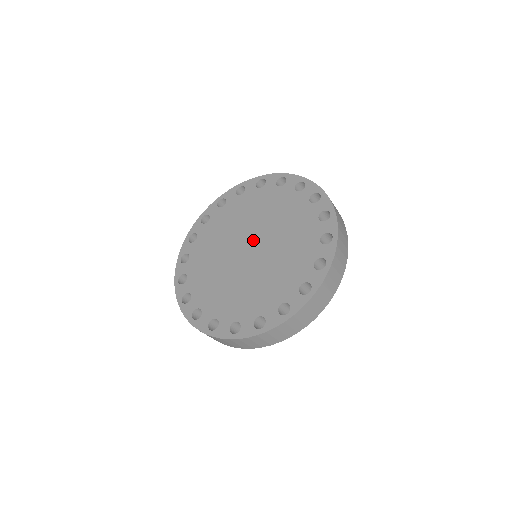
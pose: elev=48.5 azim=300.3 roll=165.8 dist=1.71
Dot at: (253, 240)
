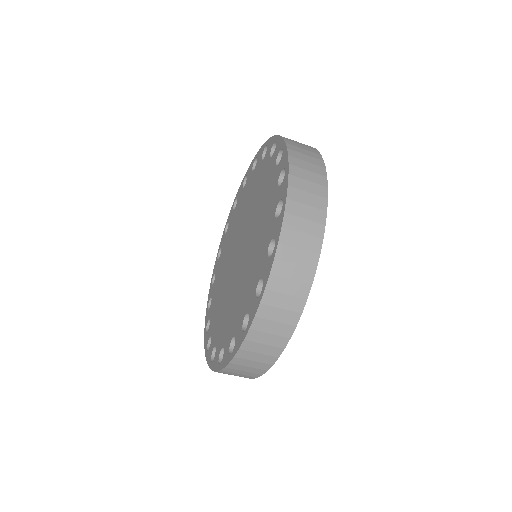
Dot at: (241, 239)
